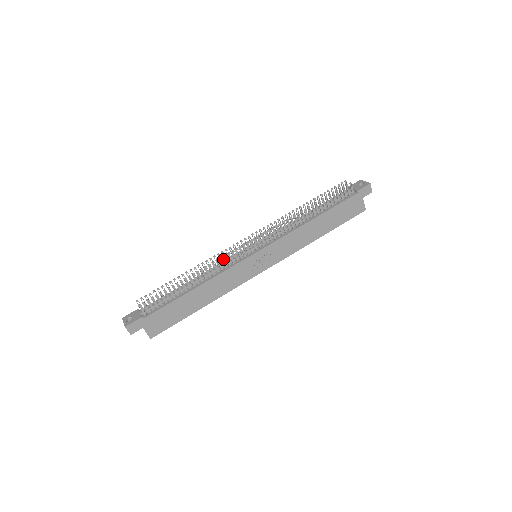
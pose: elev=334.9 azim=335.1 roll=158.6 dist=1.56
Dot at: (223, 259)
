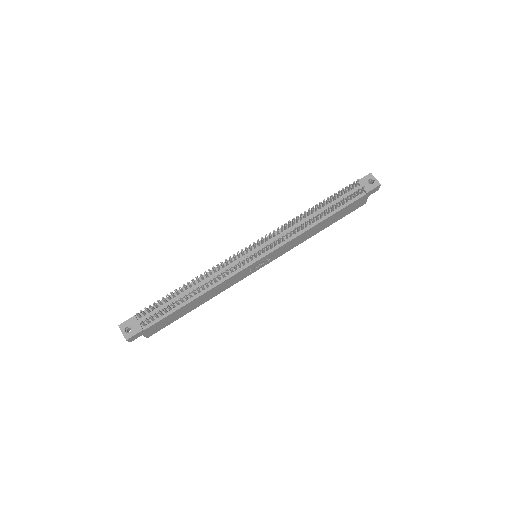
Dot at: occluded
